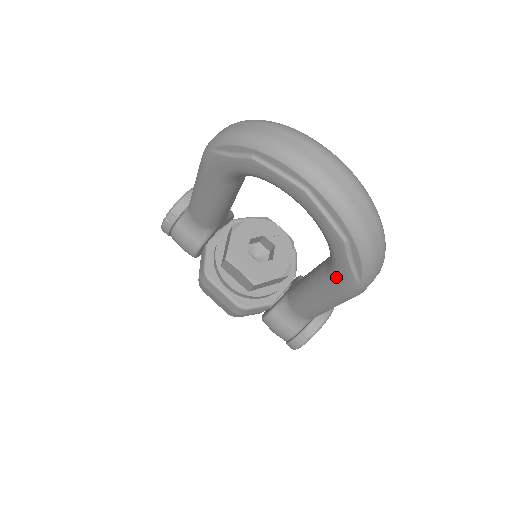
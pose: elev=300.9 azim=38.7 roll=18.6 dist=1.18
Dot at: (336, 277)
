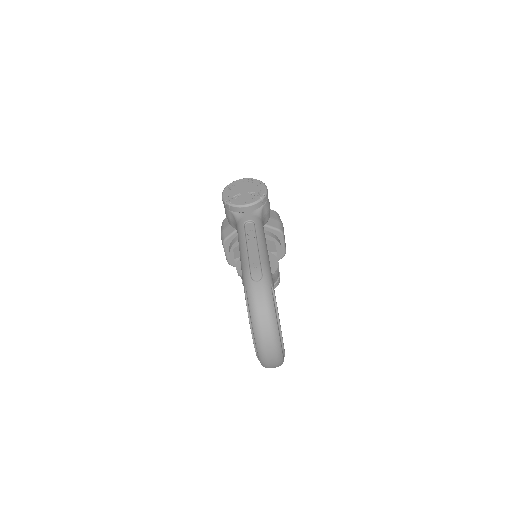
Dot at: occluded
